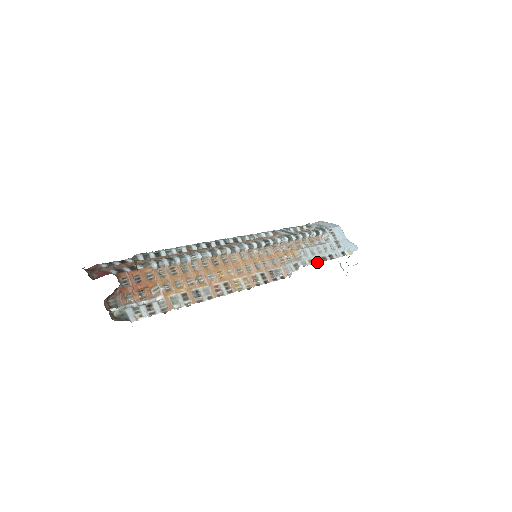
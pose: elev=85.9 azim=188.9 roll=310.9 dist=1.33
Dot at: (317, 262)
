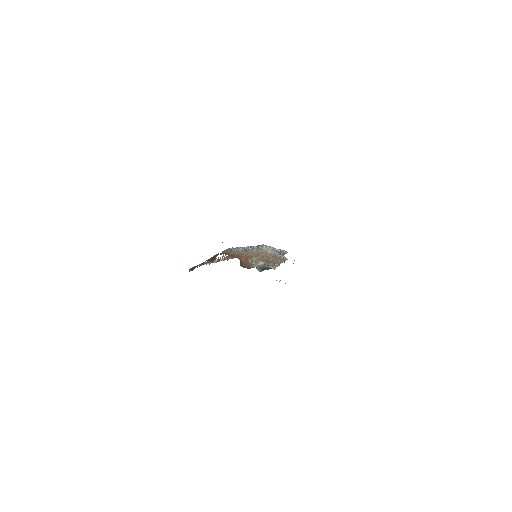
Dot at: occluded
